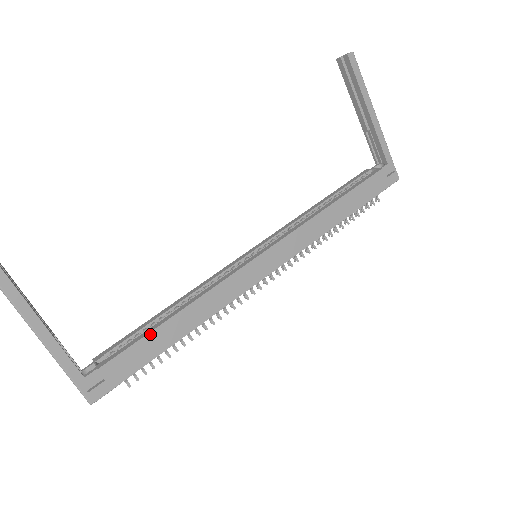
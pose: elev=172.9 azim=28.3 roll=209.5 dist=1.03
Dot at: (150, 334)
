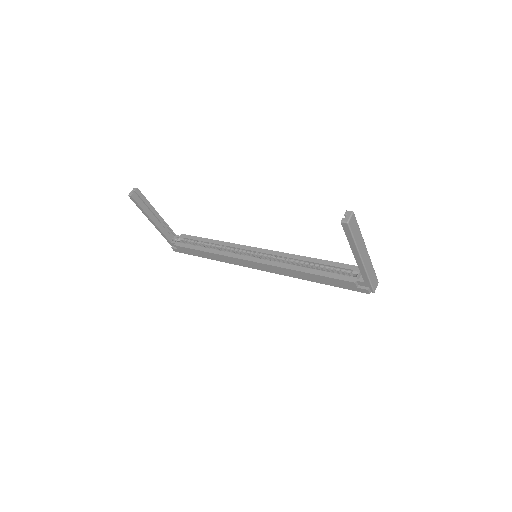
Dot at: (194, 250)
